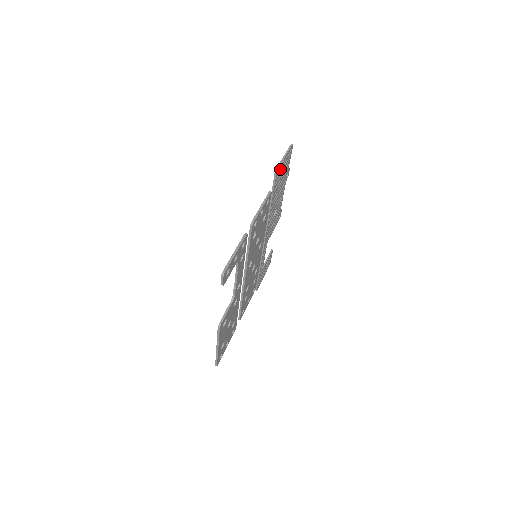
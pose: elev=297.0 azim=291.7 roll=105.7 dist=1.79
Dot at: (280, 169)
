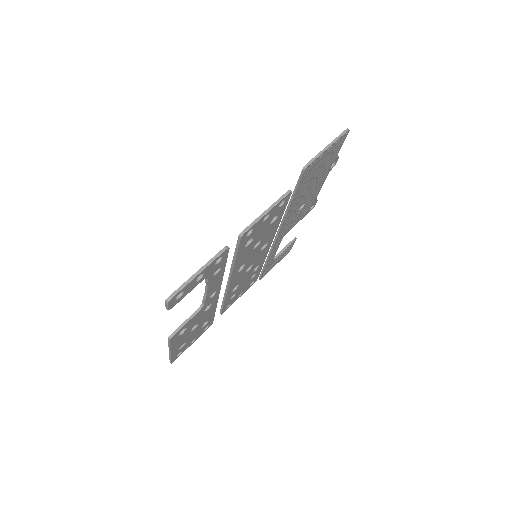
Dot at: (315, 163)
